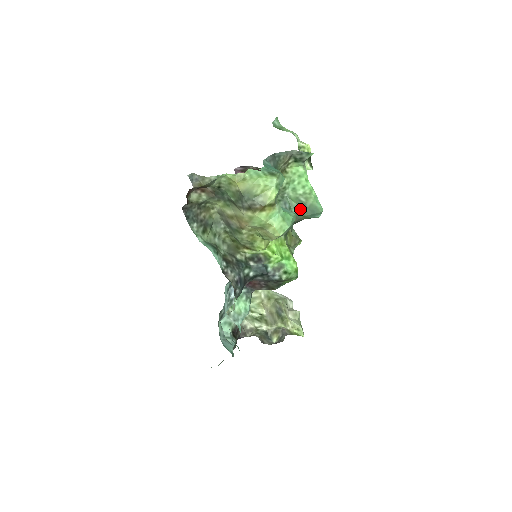
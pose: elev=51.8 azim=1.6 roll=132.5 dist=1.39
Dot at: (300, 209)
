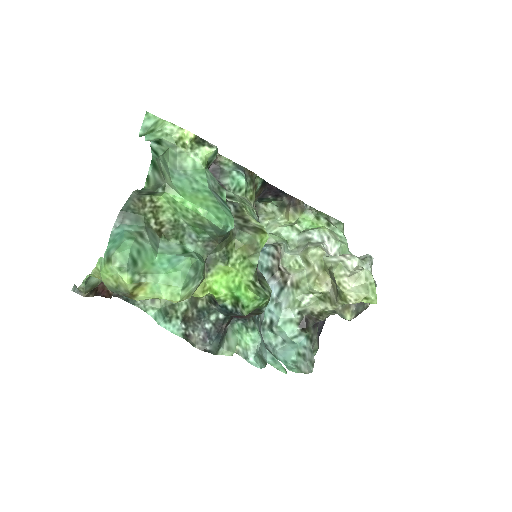
Dot at: (208, 232)
